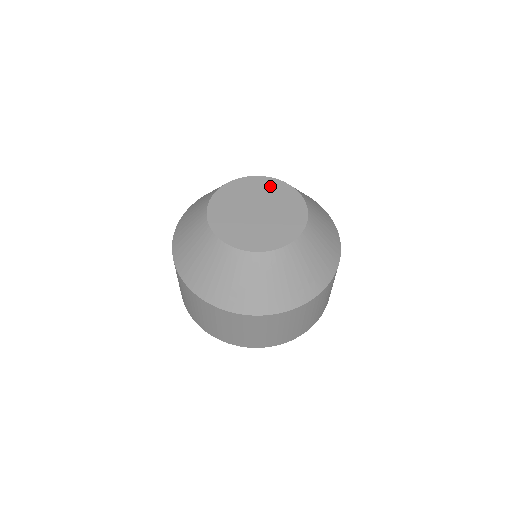
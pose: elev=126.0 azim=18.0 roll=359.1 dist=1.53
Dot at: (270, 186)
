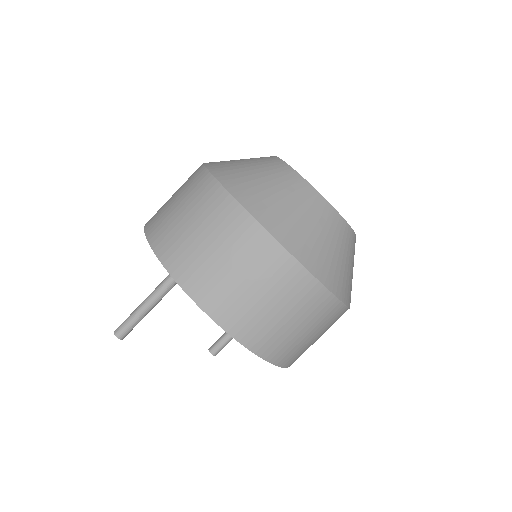
Dot at: occluded
